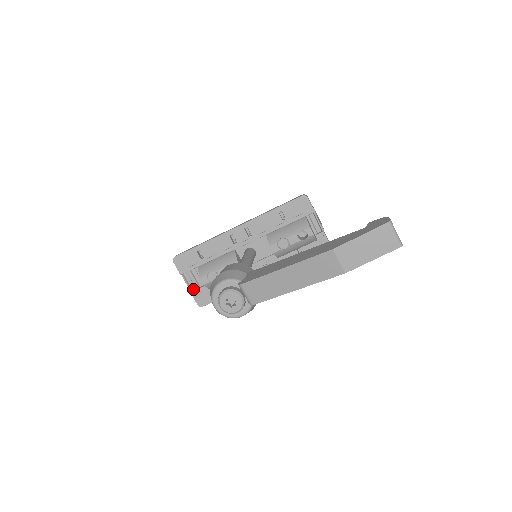
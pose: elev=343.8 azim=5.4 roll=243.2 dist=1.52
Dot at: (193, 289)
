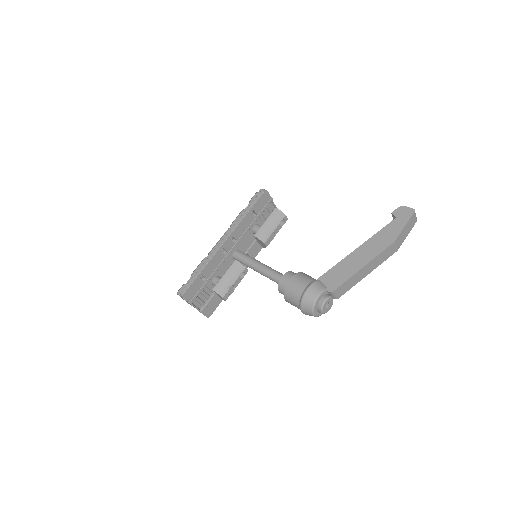
Dot at: (199, 308)
